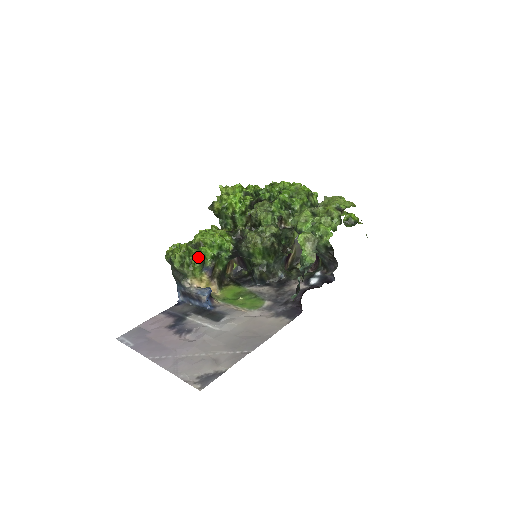
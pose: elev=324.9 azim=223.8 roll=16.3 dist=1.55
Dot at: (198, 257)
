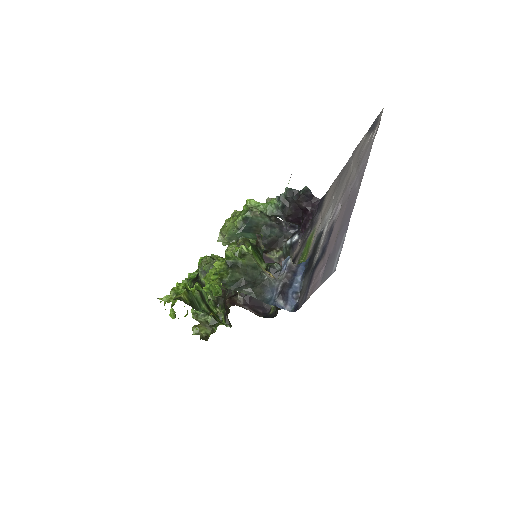
Dot at: (238, 247)
